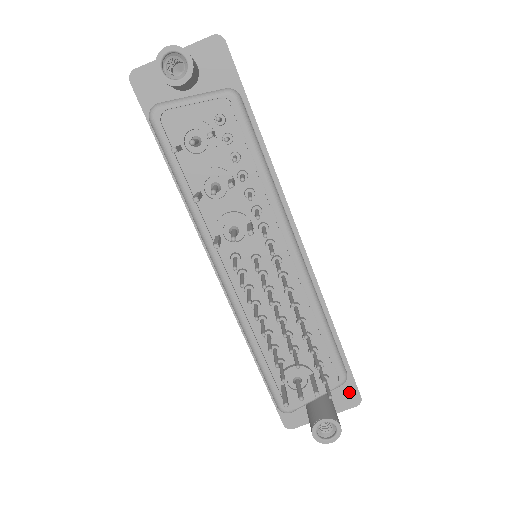
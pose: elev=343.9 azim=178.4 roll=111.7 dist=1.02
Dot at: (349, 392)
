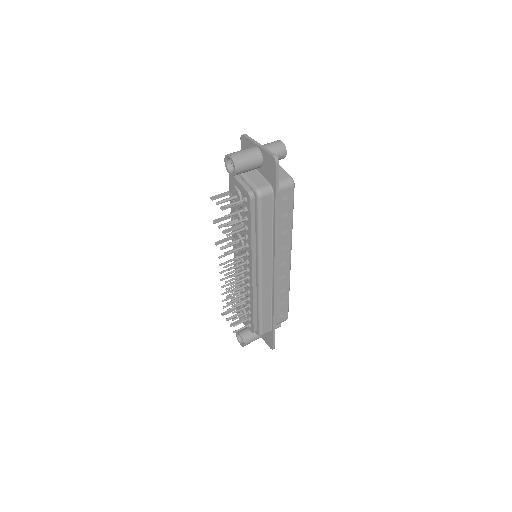
Dot at: (270, 341)
